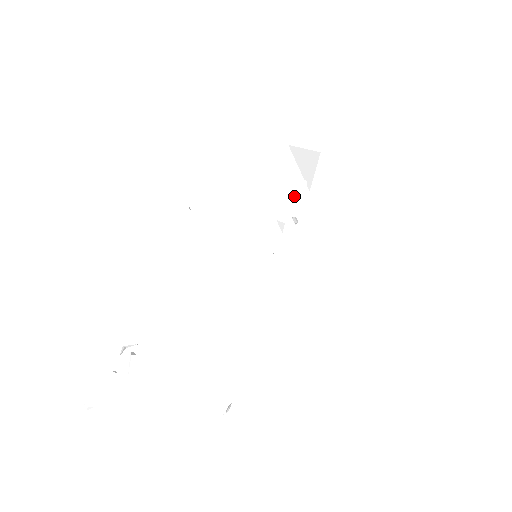
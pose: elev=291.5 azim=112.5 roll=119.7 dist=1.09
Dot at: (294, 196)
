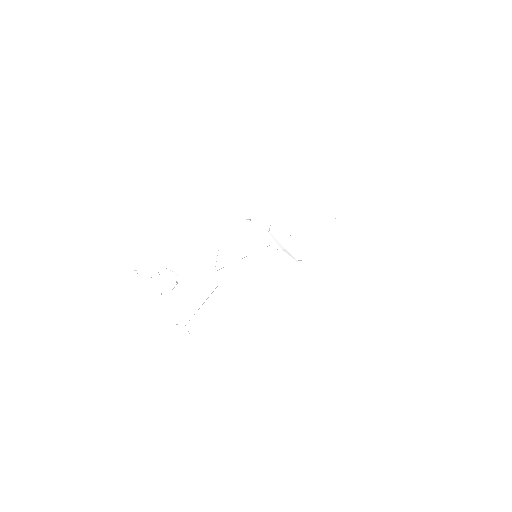
Dot at: (293, 234)
